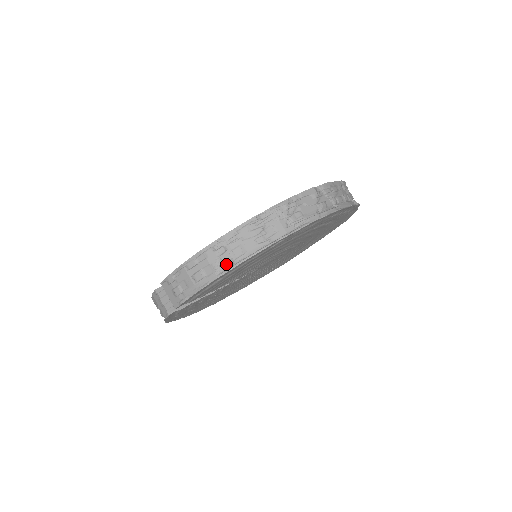
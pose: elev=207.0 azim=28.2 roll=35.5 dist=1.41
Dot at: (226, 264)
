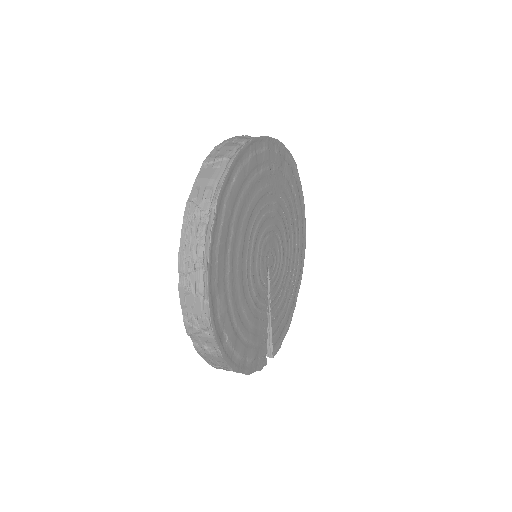
Dot at: (231, 369)
